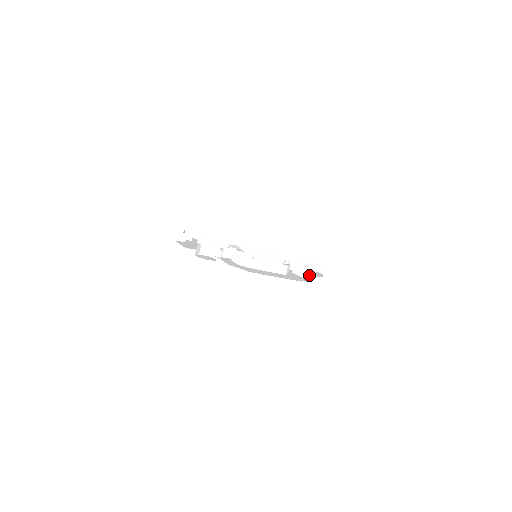
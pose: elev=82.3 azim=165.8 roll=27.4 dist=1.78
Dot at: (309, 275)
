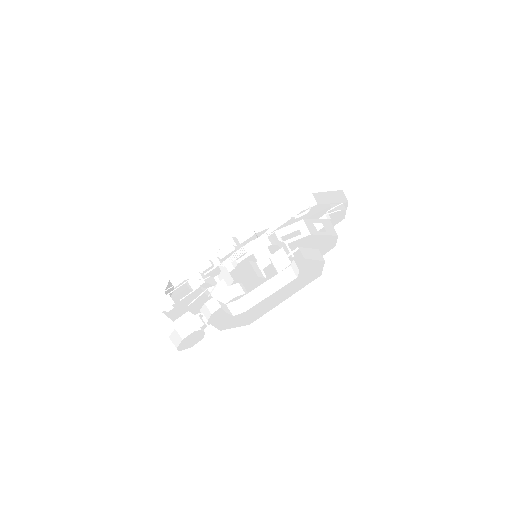
Dot at: (328, 232)
